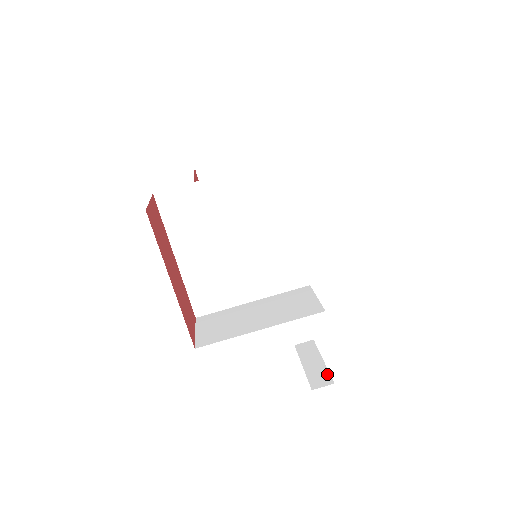
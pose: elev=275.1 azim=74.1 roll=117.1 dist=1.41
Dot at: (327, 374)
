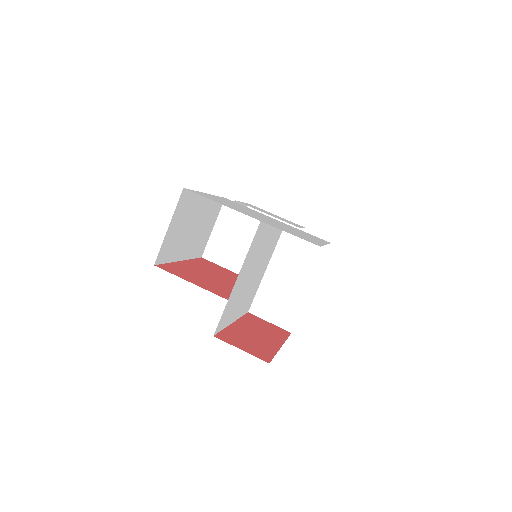
Dot at: occluded
